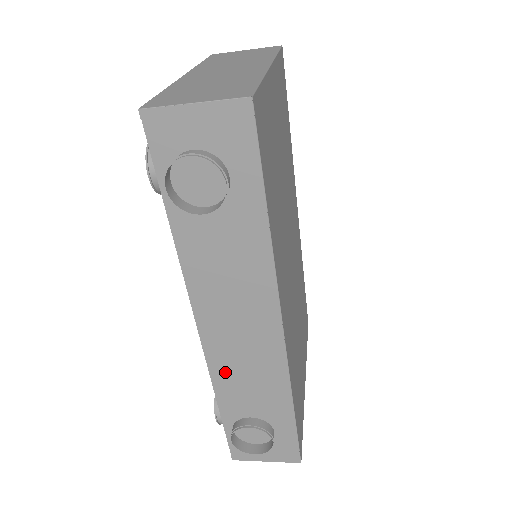
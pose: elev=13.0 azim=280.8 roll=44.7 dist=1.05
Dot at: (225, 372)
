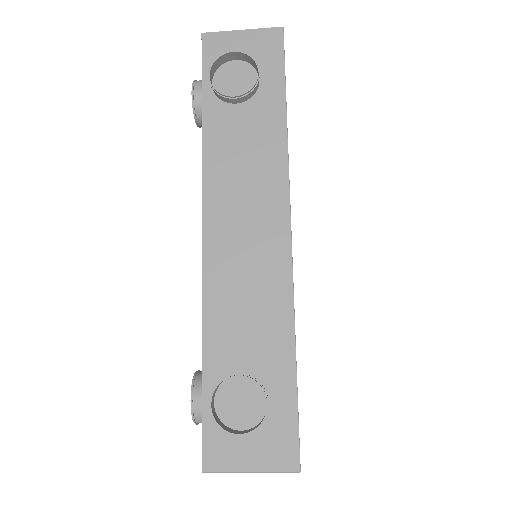
Dot at: (221, 294)
